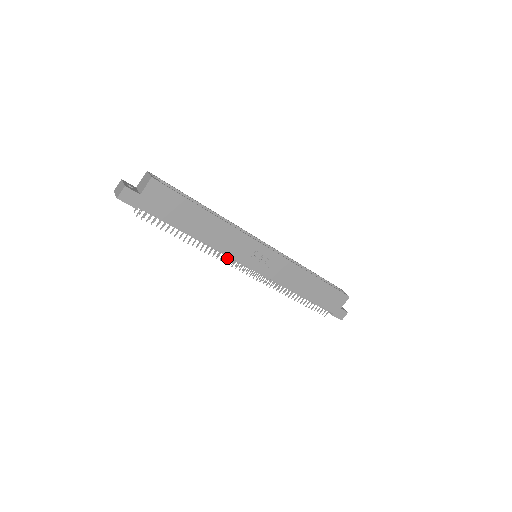
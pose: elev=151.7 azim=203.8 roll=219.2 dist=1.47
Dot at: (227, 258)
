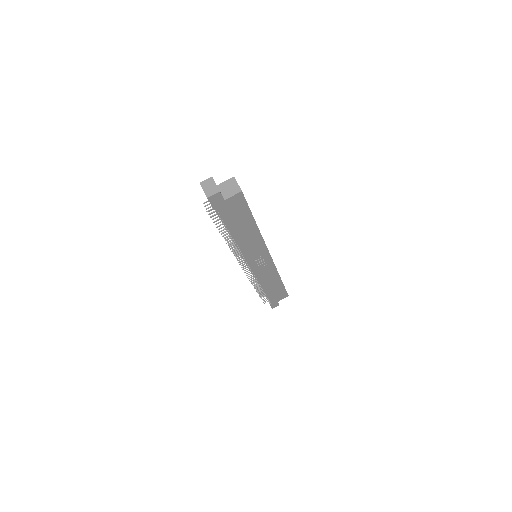
Dot at: (240, 254)
